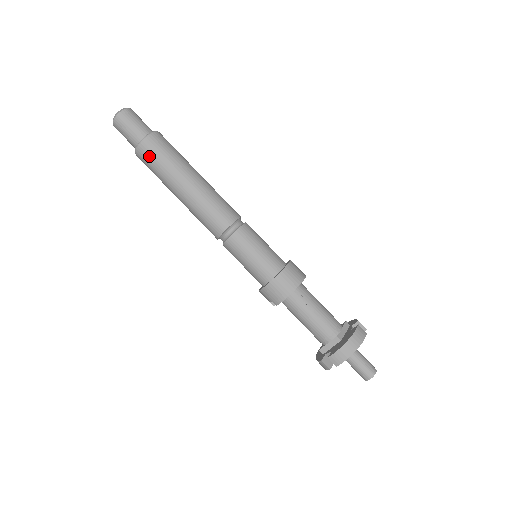
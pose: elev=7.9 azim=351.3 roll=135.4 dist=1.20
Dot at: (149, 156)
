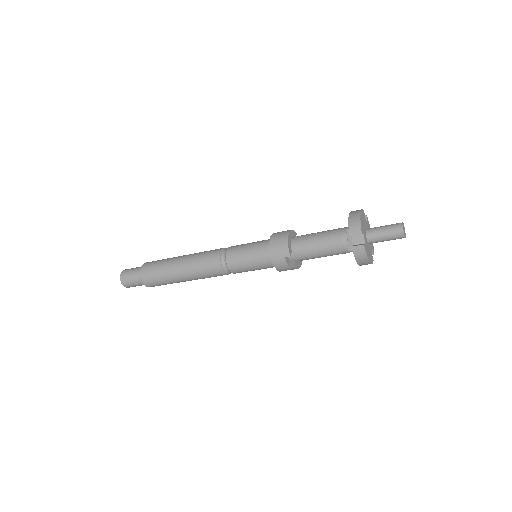
Dot at: (149, 271)
